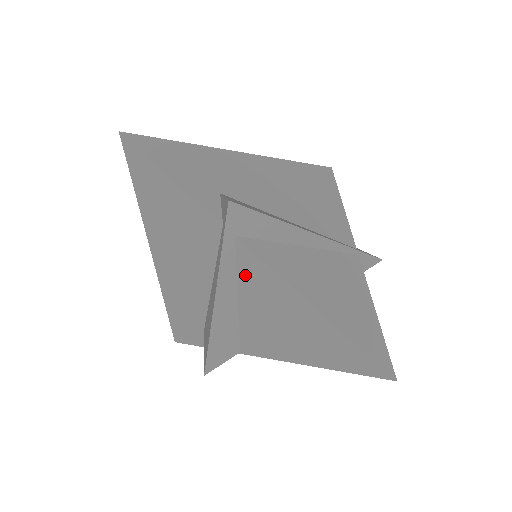
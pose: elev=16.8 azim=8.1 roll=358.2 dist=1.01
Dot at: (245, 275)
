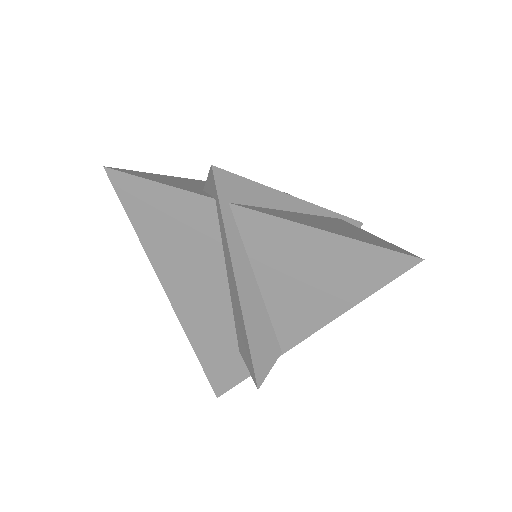
Dot at: (252, 243)
